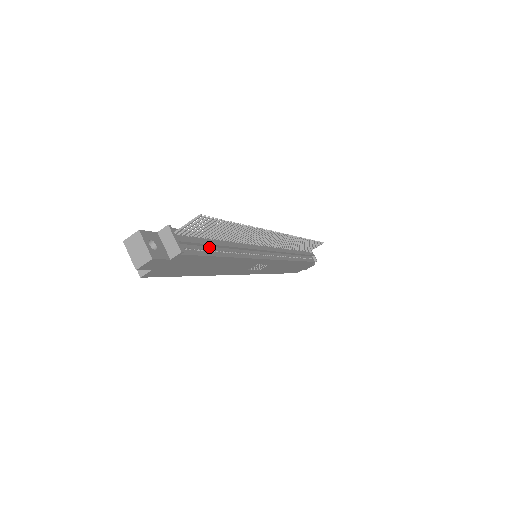
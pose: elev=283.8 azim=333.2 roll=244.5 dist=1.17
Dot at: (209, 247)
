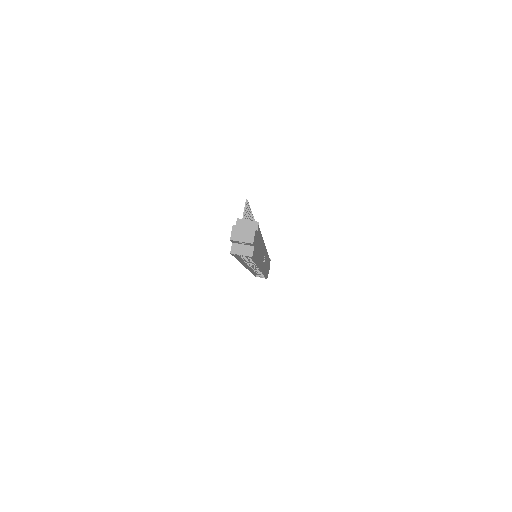
Dot at: occluded
